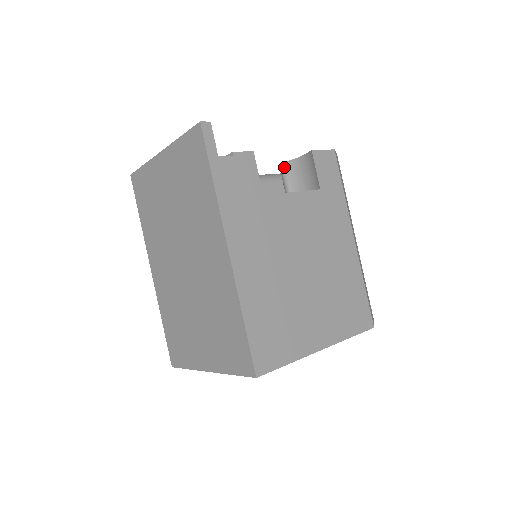
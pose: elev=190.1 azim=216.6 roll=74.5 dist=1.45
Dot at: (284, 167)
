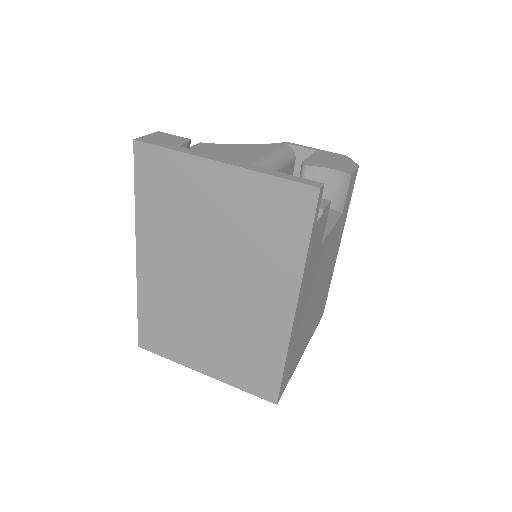
Dot at: (309, 171)
